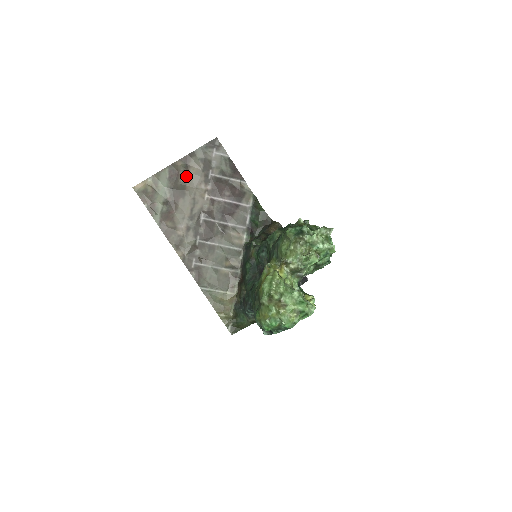
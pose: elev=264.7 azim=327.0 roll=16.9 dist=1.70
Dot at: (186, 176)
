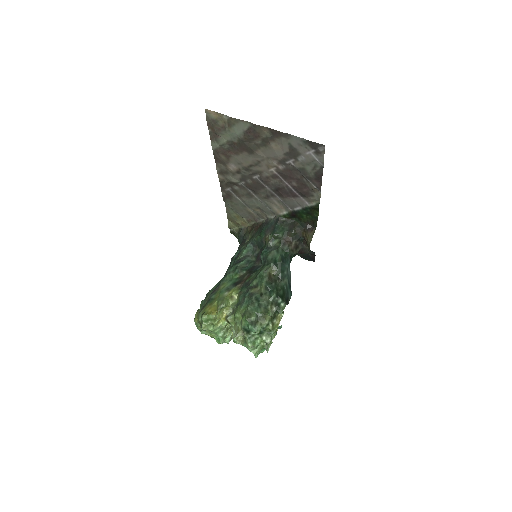
Dot at: (264, 143)
